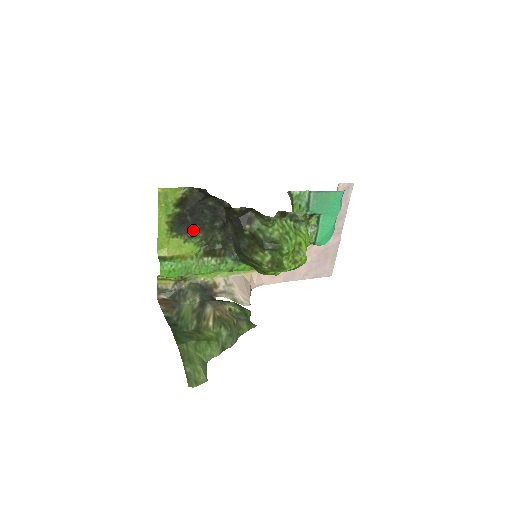
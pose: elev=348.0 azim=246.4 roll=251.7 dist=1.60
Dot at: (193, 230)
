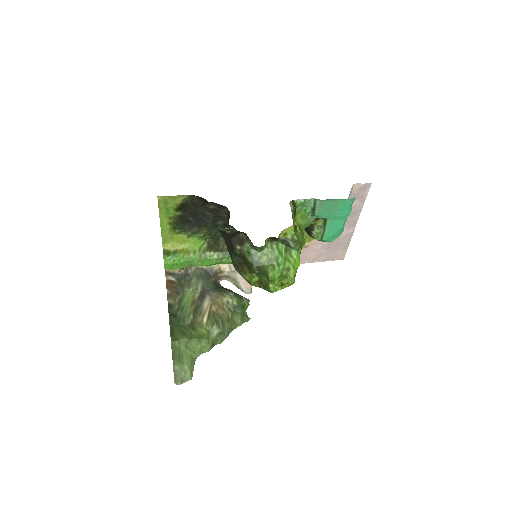
Dot at: (196, 227)
